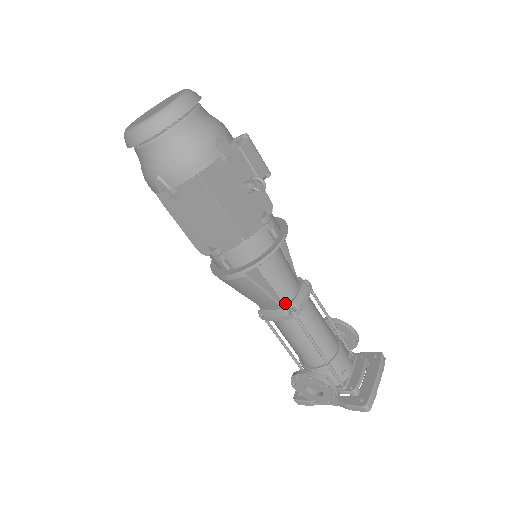
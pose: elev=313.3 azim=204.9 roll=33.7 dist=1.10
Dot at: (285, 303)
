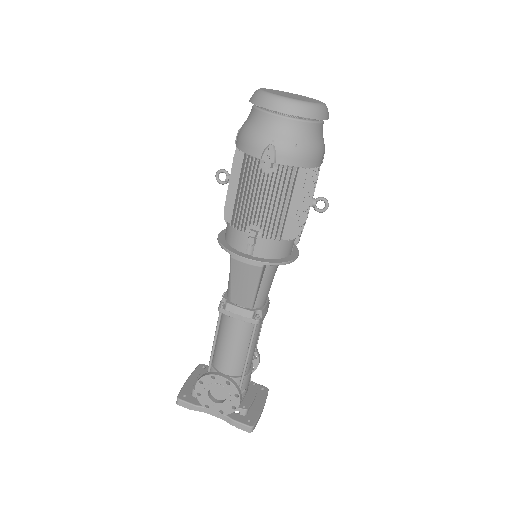
Dot at: (255, 307)
